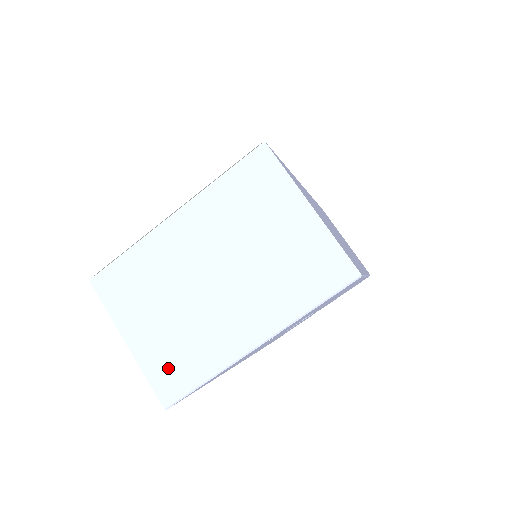
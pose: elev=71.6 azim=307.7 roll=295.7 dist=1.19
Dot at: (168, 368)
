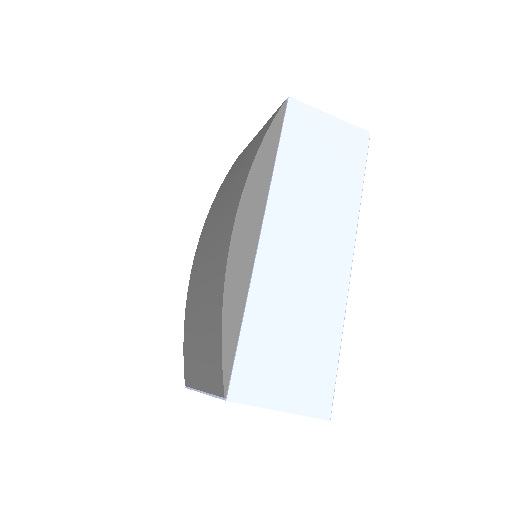
Dot at: occluded
